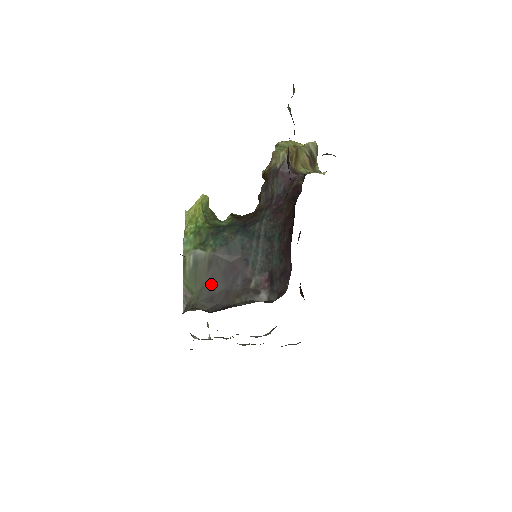
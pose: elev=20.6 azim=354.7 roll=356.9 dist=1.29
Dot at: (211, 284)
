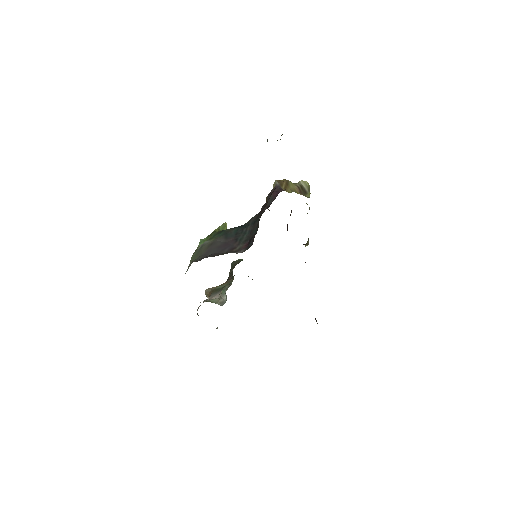
Dot at: (207, 253)
